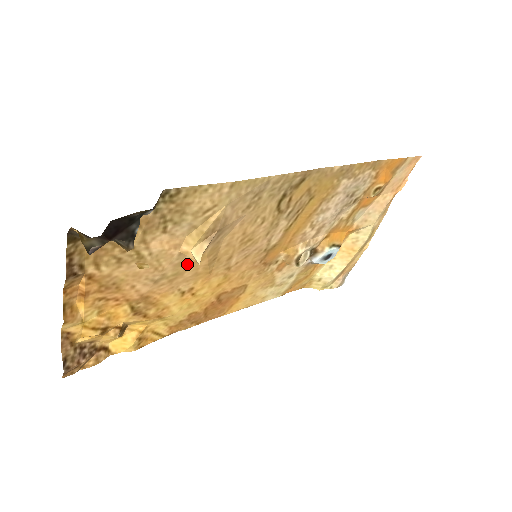
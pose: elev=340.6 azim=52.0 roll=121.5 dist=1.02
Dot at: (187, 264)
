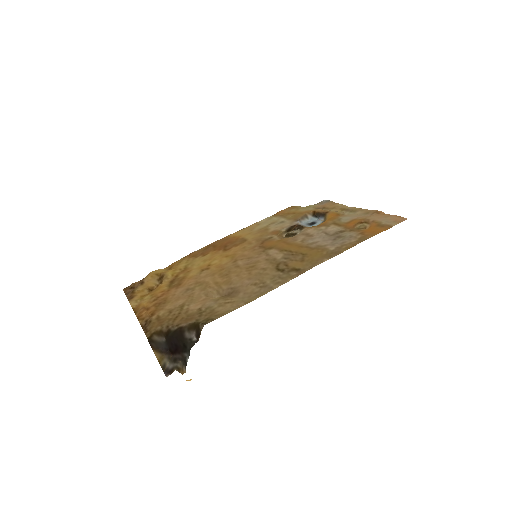
Dot at: (209, 285)
